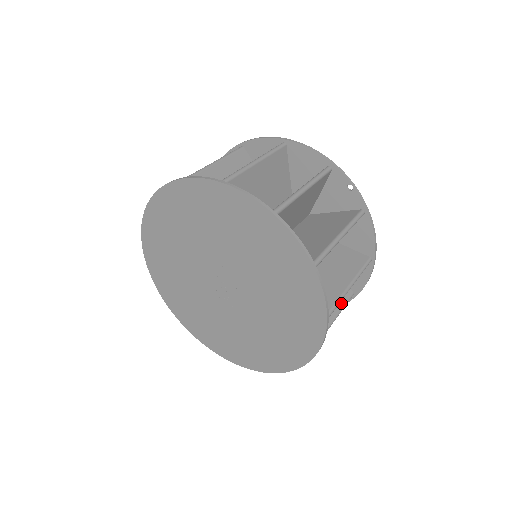
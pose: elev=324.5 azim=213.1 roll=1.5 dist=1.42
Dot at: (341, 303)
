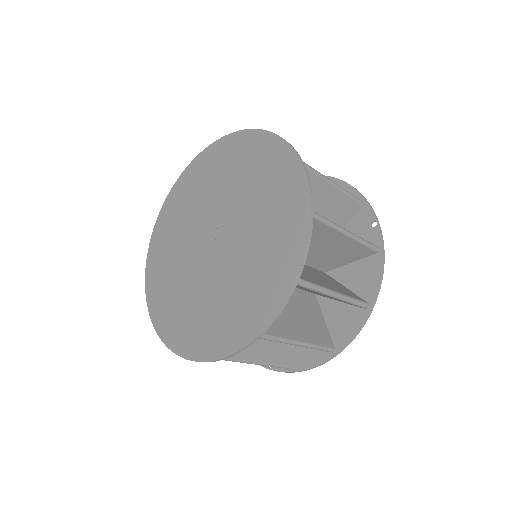
Dot at: (317, 341)
